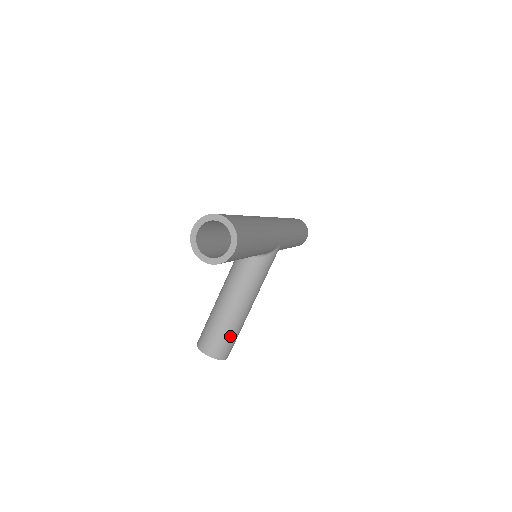
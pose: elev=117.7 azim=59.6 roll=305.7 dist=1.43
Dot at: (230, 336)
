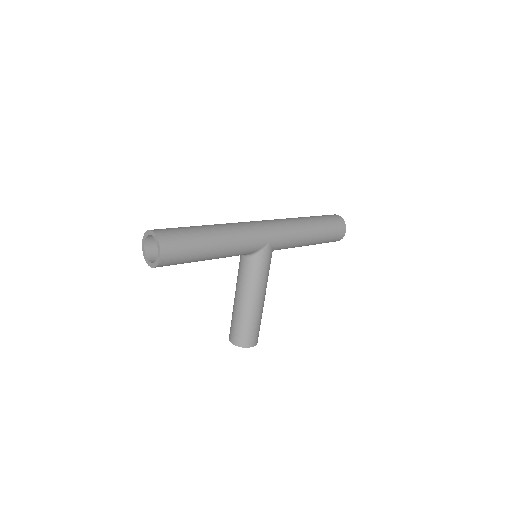
Dot at: (246, 327)
